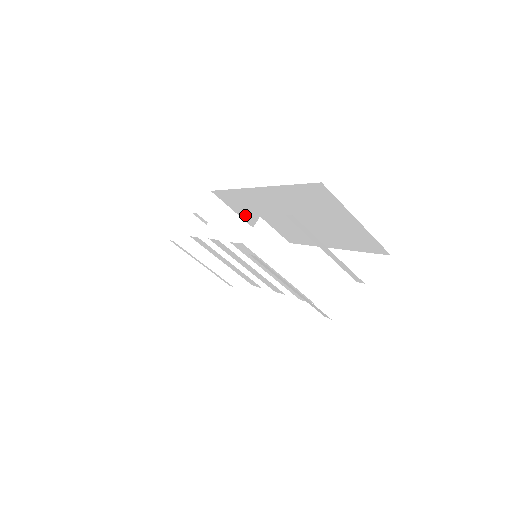
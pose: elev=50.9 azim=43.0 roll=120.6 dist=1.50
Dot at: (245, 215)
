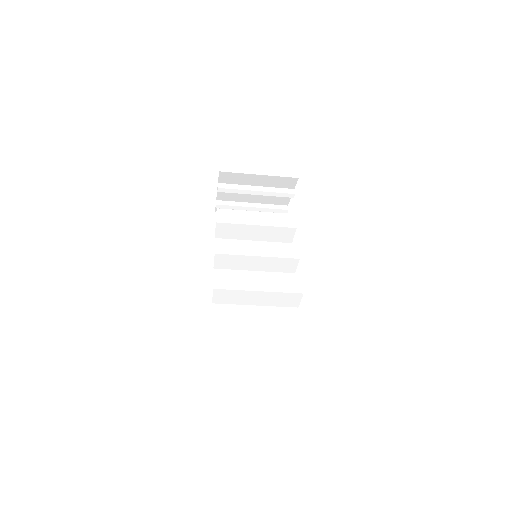
Dot at: occluded
